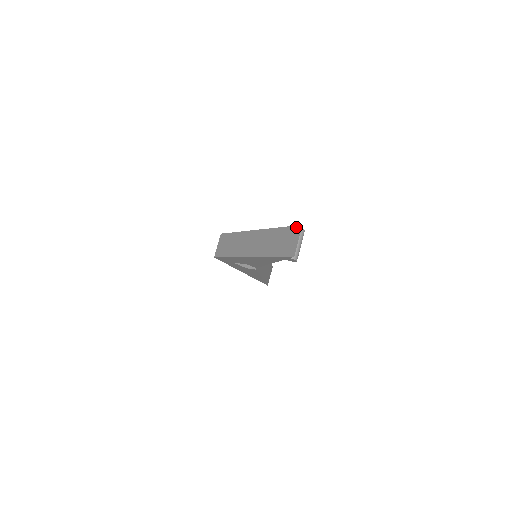
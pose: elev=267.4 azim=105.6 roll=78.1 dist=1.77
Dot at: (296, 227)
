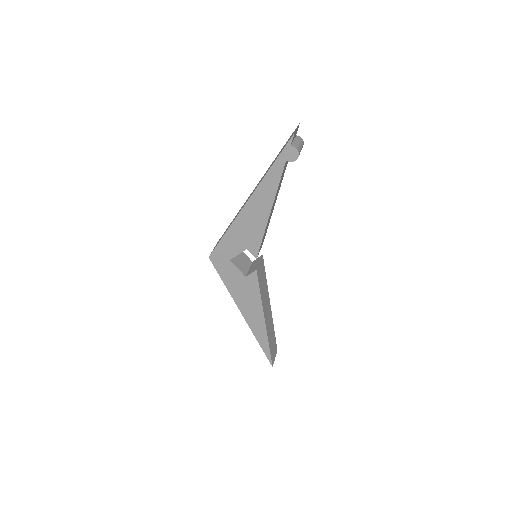
Dot at: occluded
